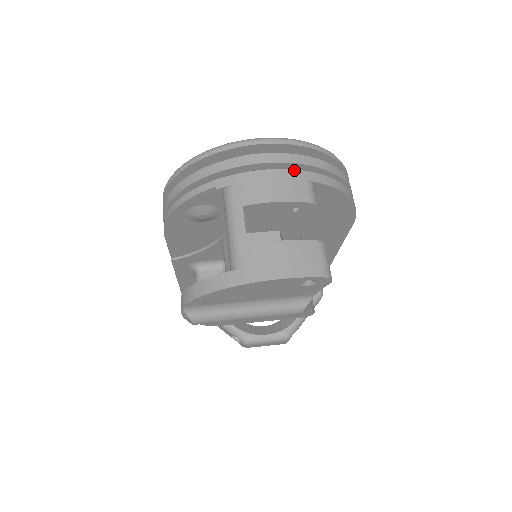
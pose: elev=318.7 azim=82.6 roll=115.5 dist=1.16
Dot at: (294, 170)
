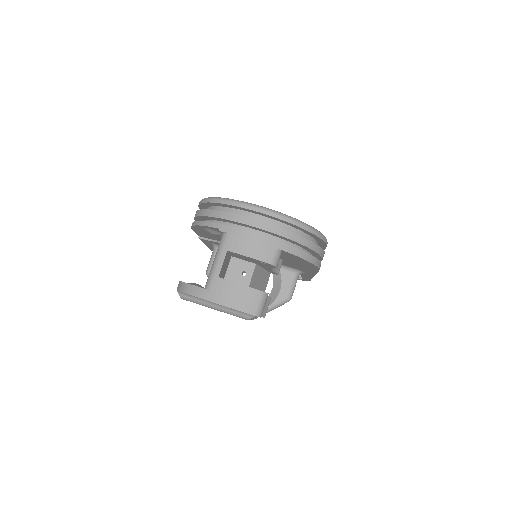
Dot at: (270, 238)
